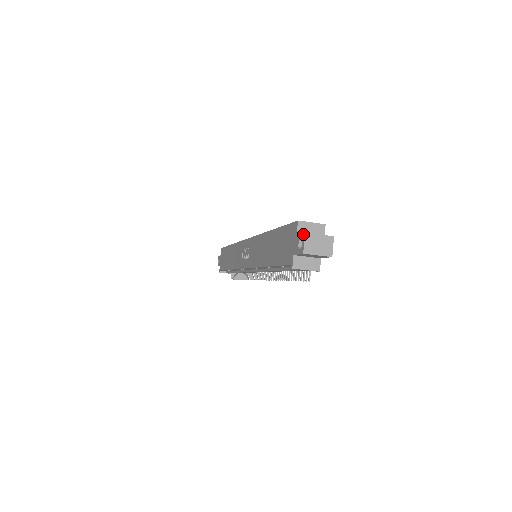
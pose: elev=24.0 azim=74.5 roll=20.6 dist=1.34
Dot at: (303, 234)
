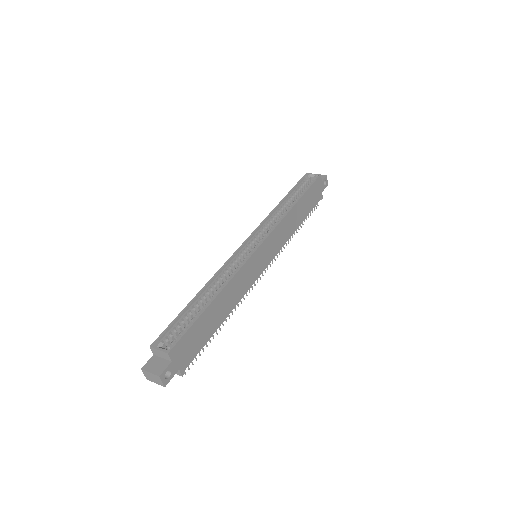
Dot at: (143, 367)
